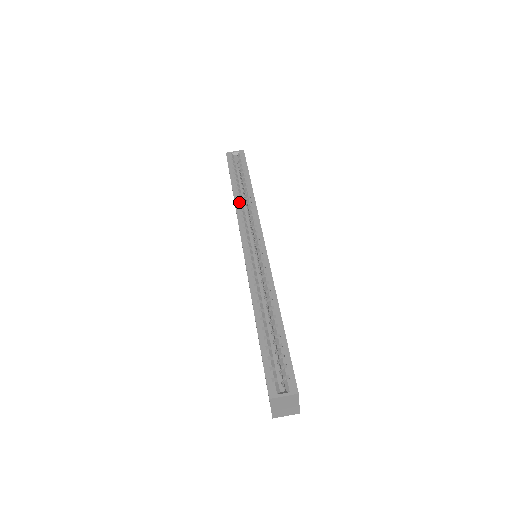
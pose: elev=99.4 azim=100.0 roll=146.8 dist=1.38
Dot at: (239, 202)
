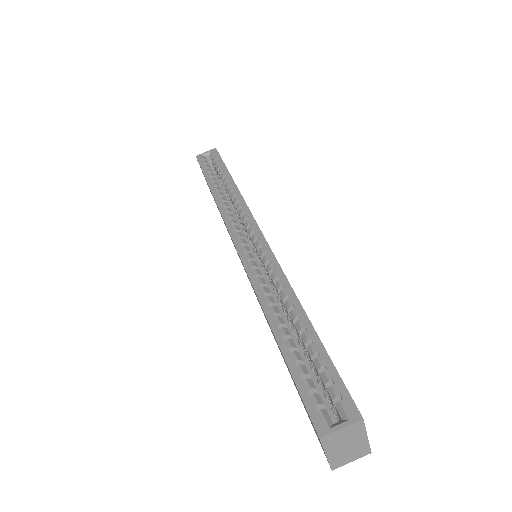
Dot at: (221, 199)
